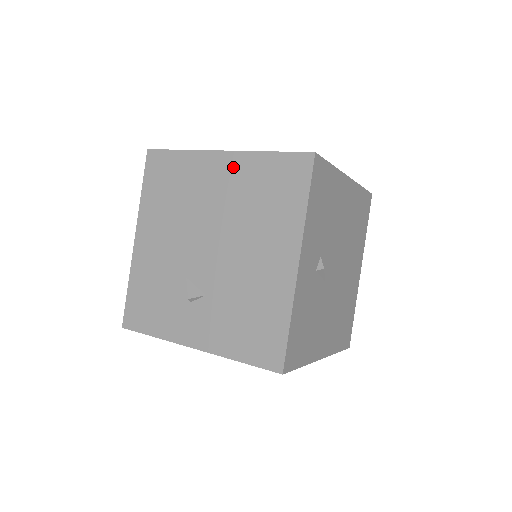
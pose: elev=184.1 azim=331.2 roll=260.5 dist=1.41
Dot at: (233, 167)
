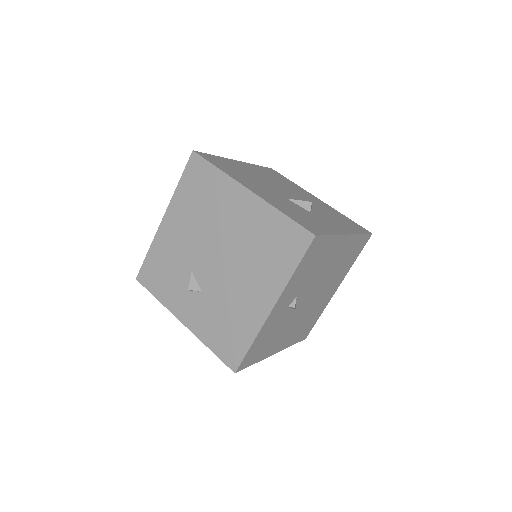
Dot at: (253, 208)
